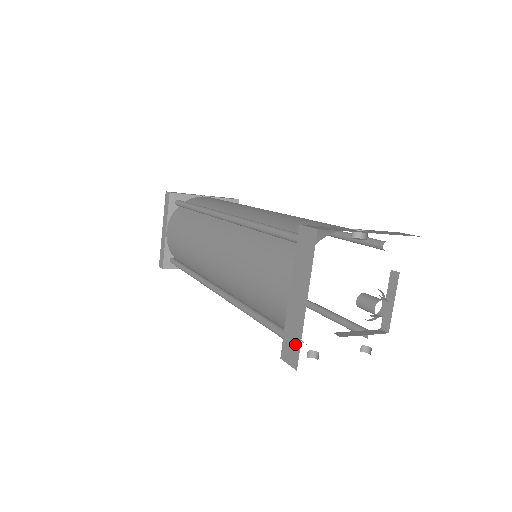
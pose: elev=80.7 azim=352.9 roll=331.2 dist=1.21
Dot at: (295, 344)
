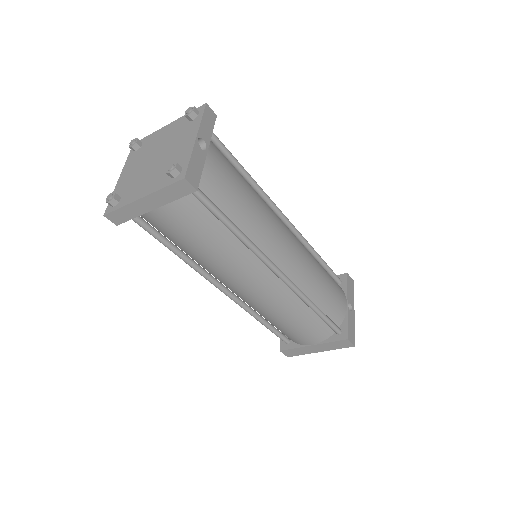
Dot at: (297, 354)
